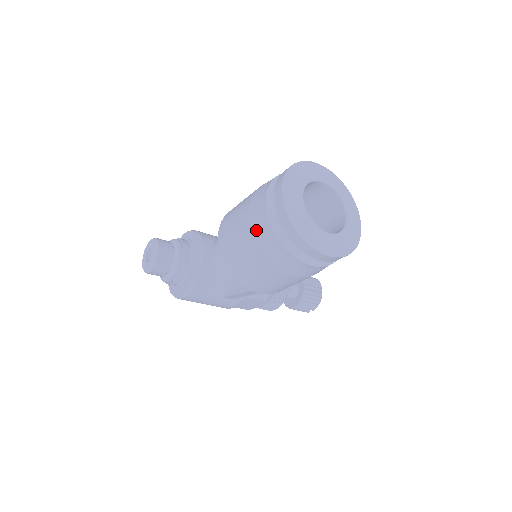
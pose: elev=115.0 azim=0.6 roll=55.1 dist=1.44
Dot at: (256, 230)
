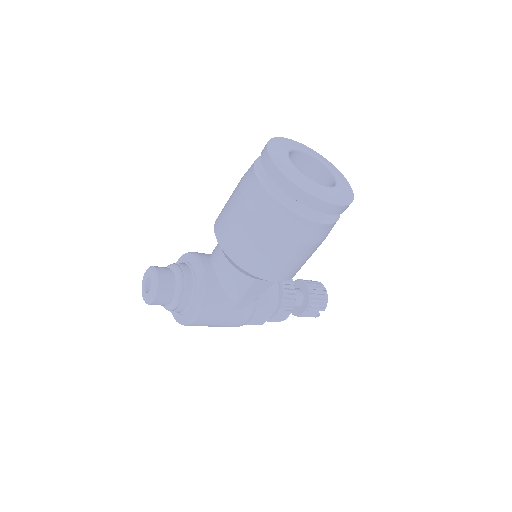
Dot at: (255, 206)
